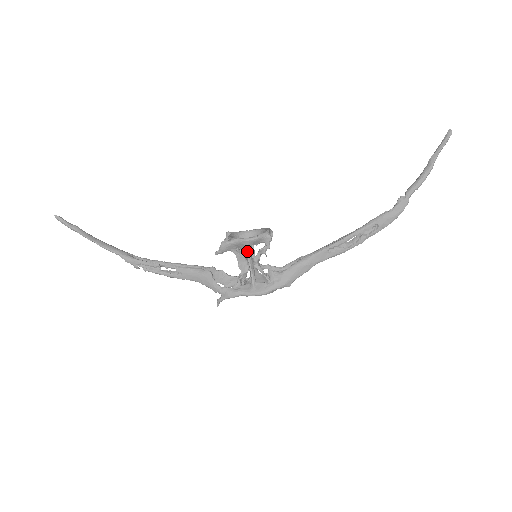
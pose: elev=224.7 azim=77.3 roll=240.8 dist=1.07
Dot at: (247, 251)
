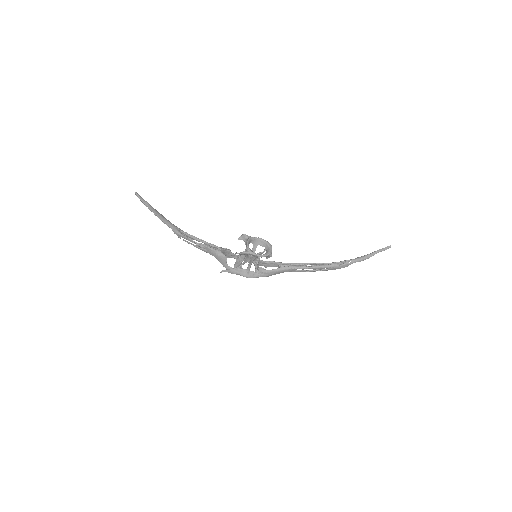
Dot at: (255, 258)
